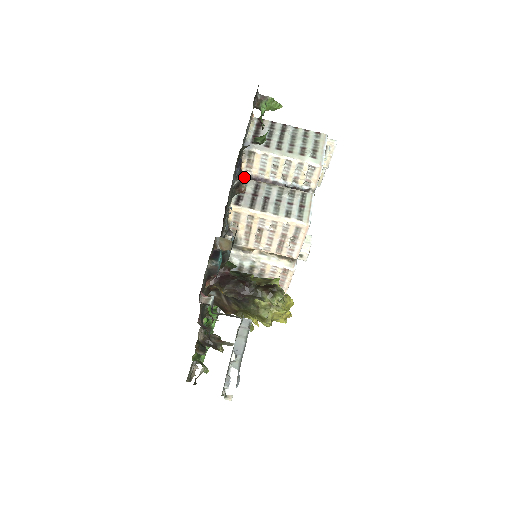
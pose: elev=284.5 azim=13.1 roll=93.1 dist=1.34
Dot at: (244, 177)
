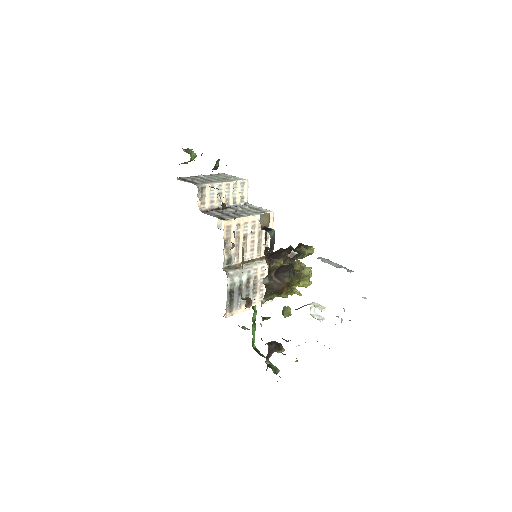
Dot at: occluded
